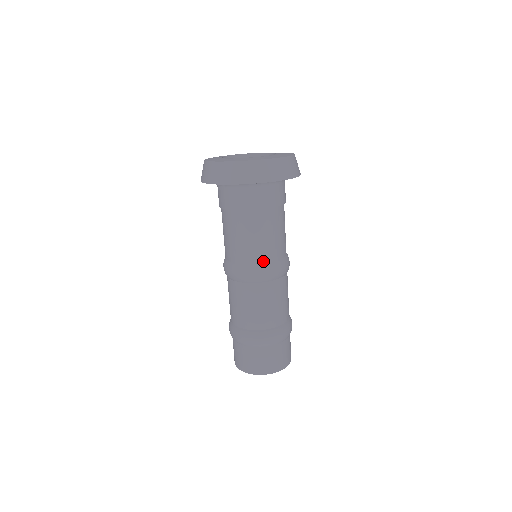
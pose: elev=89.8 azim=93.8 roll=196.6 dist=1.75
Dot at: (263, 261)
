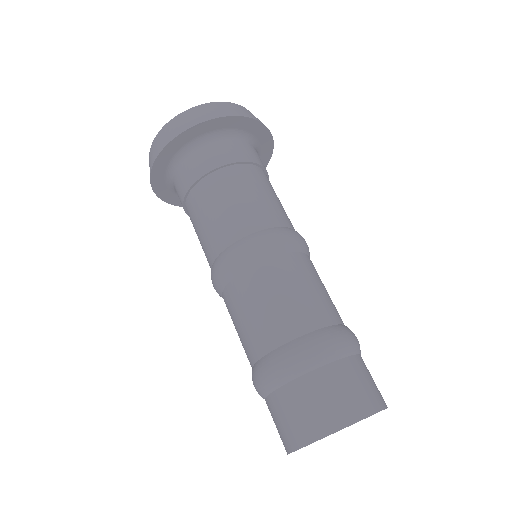
Dot at: (261, 227)
